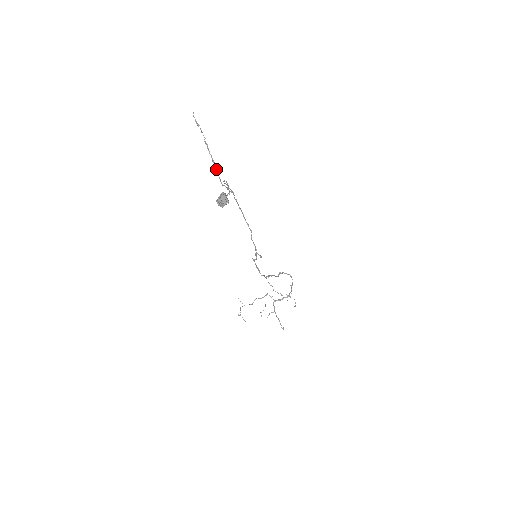
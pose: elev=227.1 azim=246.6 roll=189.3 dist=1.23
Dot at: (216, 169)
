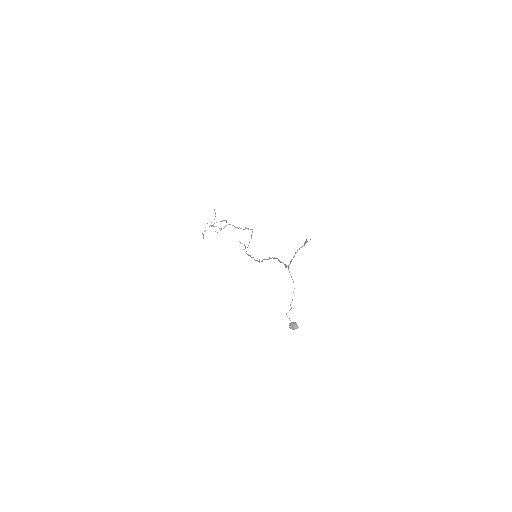
Dot at: occluded
